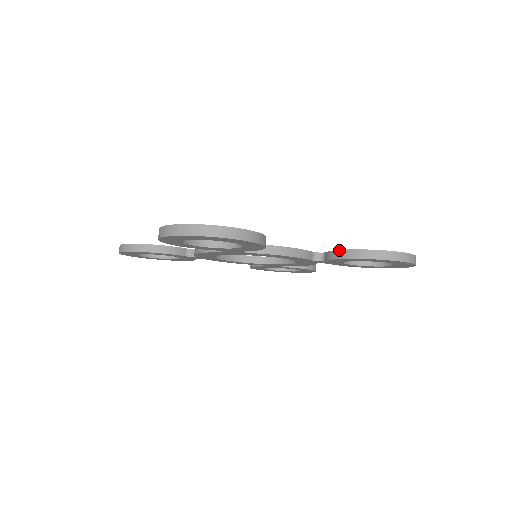
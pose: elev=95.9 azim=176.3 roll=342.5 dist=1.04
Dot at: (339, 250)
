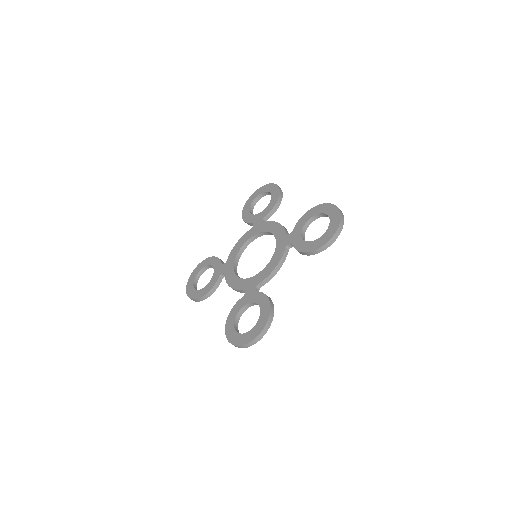
Dot at: (300, 252)
